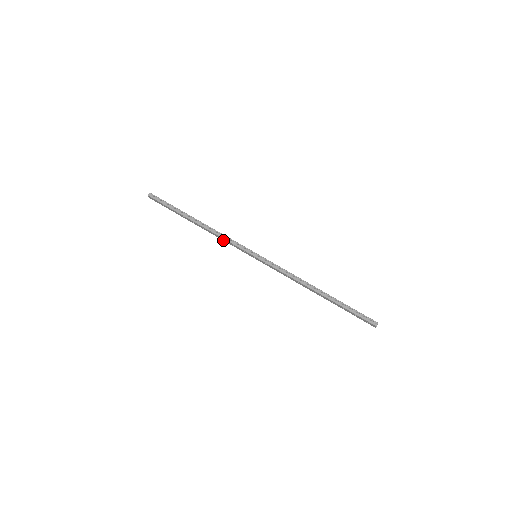
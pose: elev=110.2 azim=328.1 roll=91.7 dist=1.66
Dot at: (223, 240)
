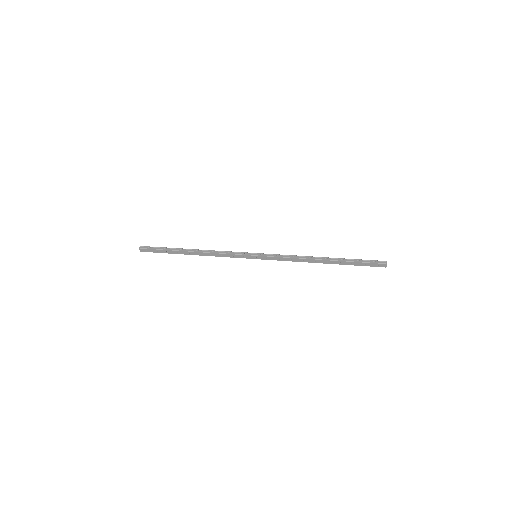
Dot at: (221, 256)
